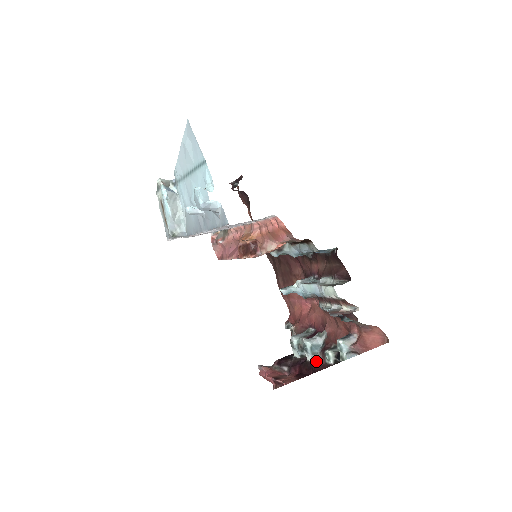
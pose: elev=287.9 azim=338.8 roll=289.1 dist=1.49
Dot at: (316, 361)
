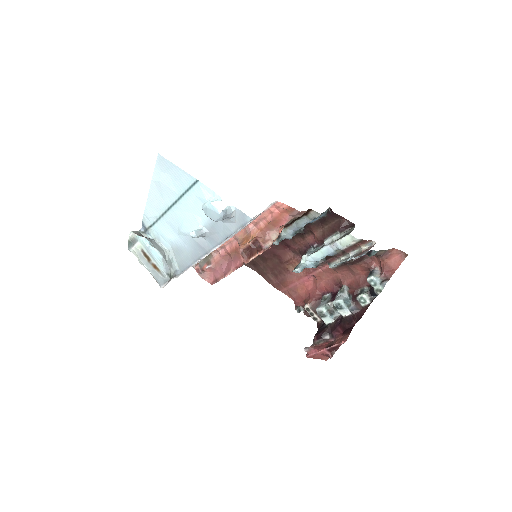
Dot at: (354, 311)
